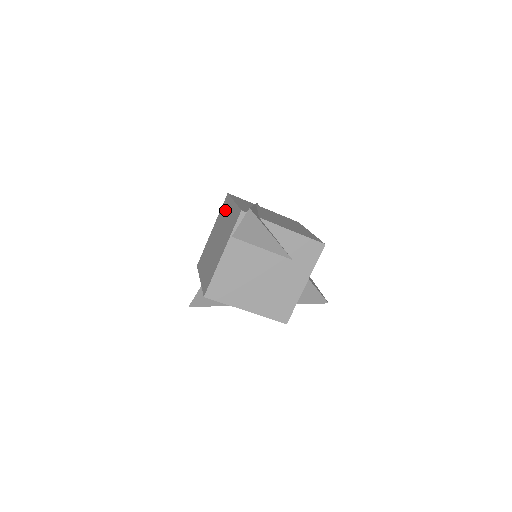
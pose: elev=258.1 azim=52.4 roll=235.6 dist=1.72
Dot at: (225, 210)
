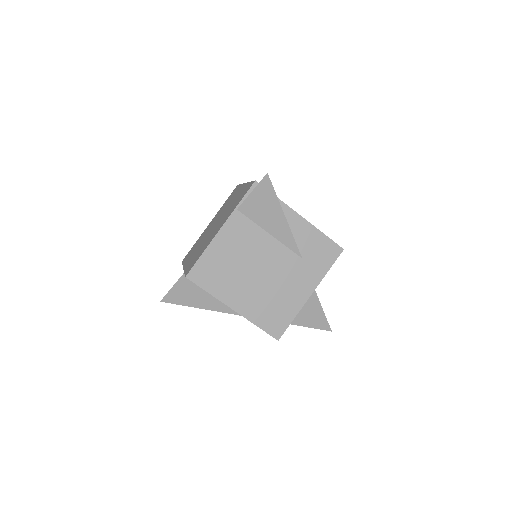
Dot at: (232, 197)
